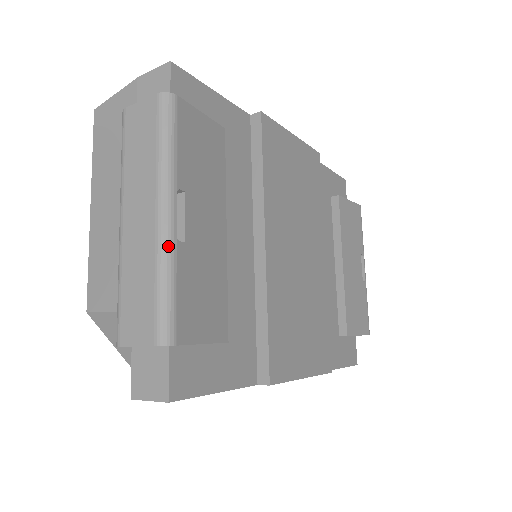
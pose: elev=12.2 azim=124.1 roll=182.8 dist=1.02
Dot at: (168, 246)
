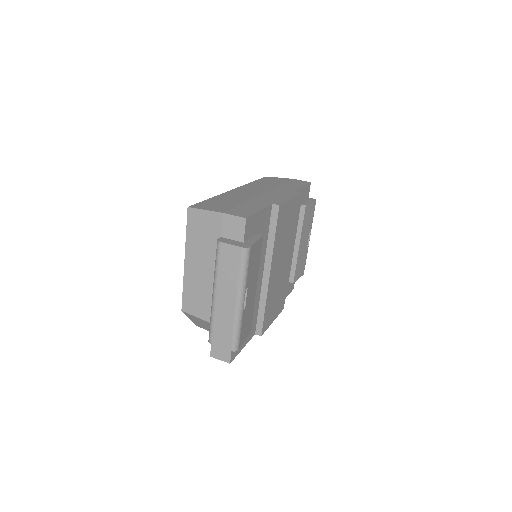
Dot at: (240, 315)
